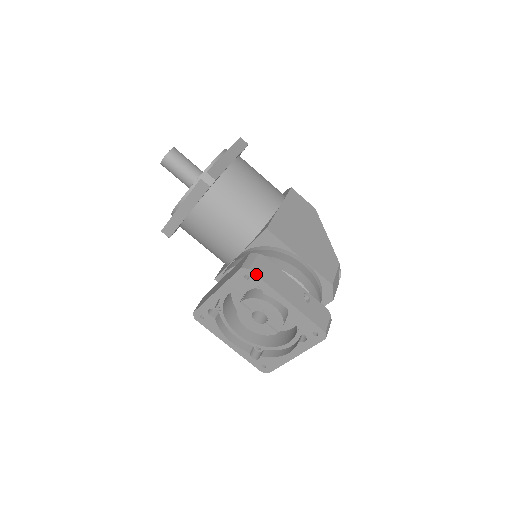
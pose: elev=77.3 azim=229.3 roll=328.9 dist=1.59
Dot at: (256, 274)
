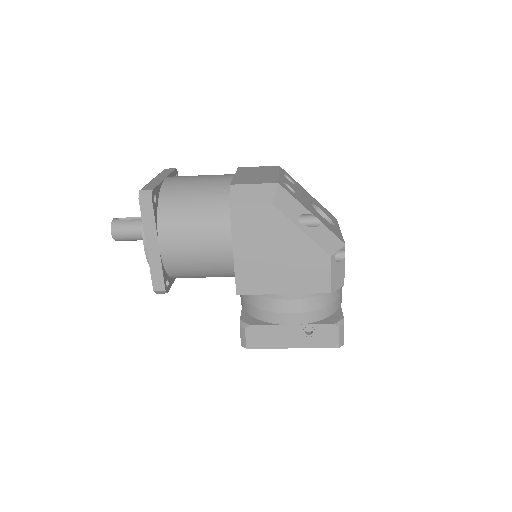
Dot at: (254, 348)
